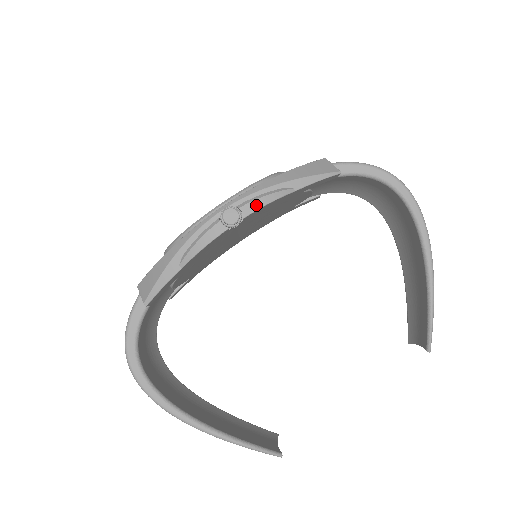
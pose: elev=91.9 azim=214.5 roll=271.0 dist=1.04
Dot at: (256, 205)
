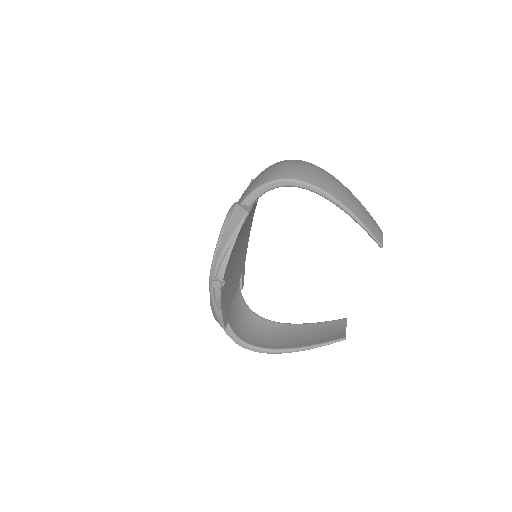
Dot at: (222, 270)
